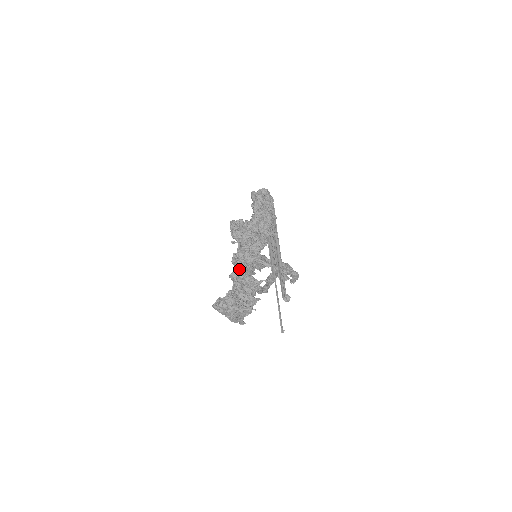
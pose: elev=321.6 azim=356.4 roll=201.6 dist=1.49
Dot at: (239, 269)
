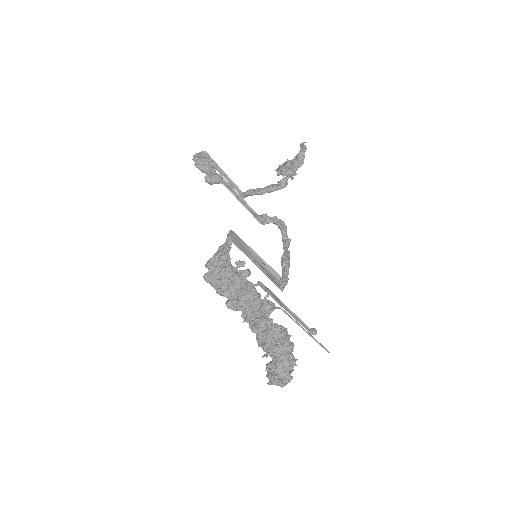
Dot at: occluded
